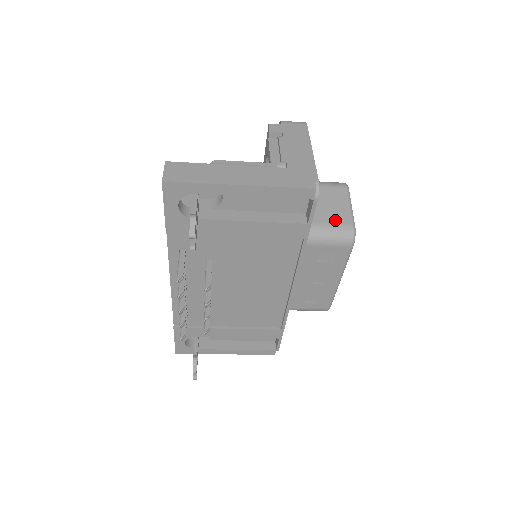
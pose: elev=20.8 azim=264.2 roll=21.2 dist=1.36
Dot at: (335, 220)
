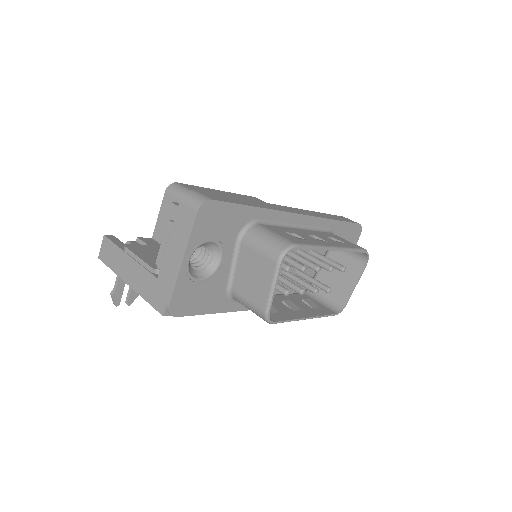
Dot at: (253, 298)
